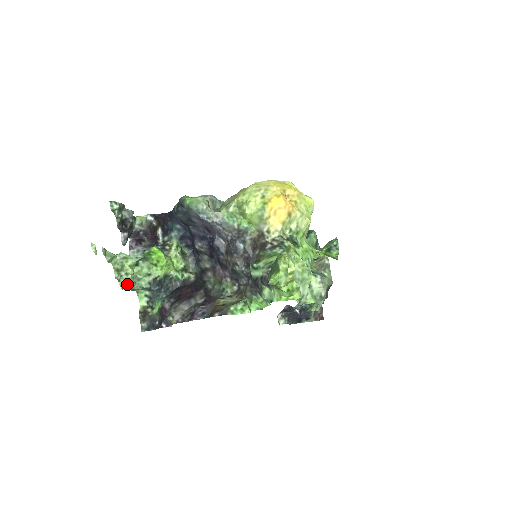
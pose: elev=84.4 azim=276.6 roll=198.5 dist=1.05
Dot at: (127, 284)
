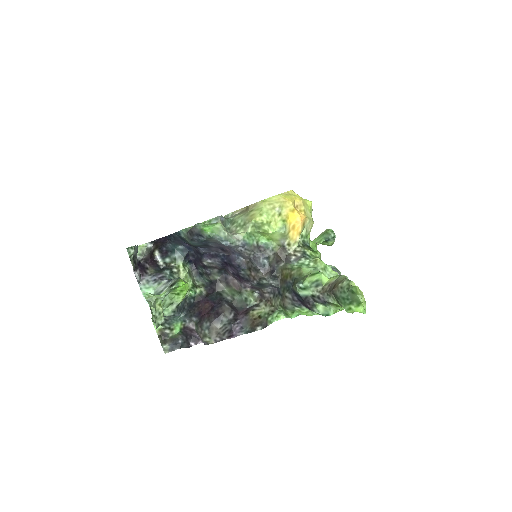
Dot at: (161, 322)
